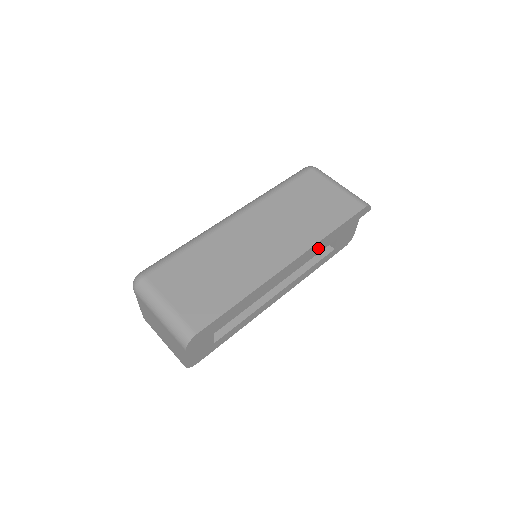
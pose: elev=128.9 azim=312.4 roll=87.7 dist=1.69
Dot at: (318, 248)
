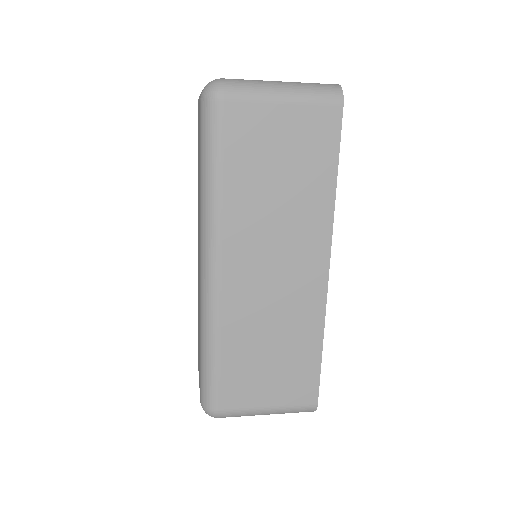
Dot at: occluded
